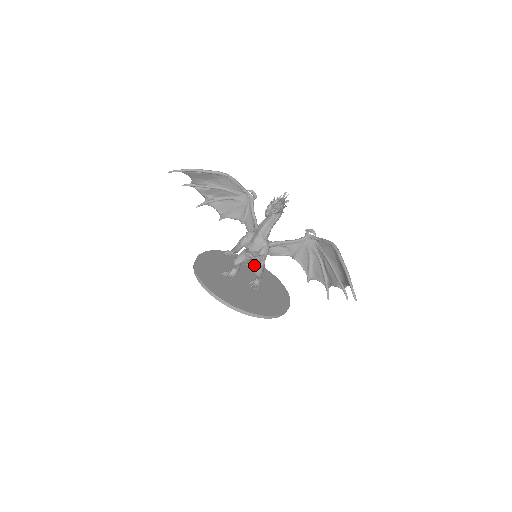
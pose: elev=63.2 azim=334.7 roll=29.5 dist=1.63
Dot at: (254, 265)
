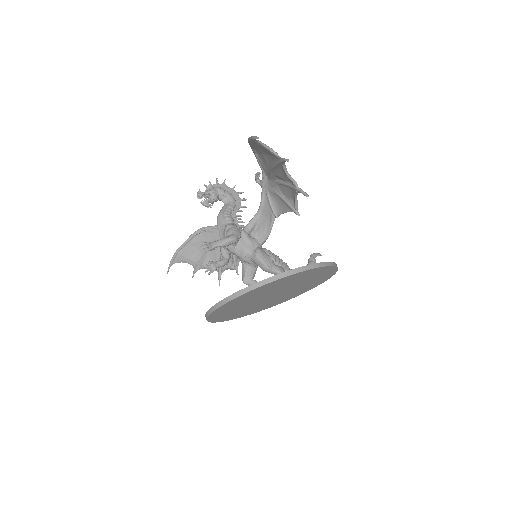
Dot at: (254, 262)
